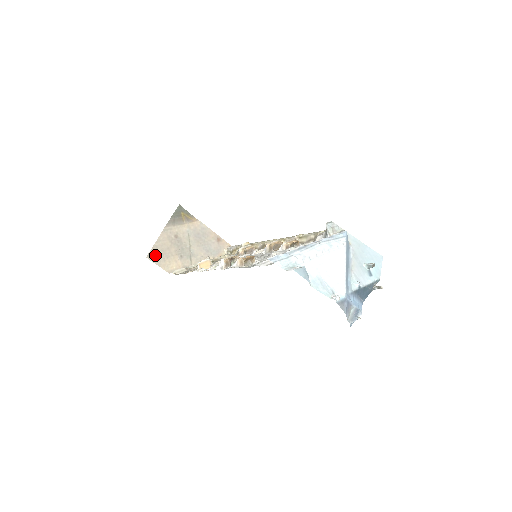
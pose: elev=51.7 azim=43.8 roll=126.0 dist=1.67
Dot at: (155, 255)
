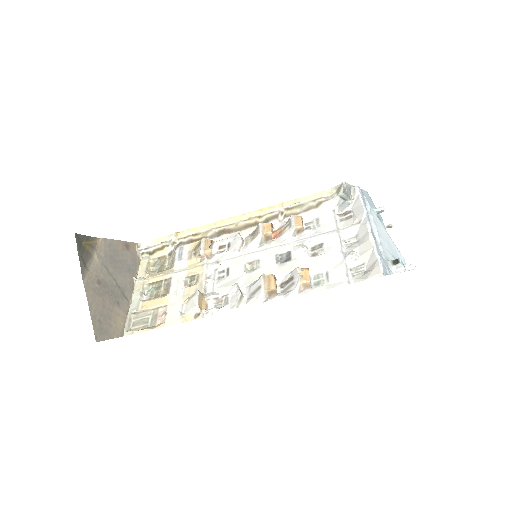
Dot at: (100, 329)
